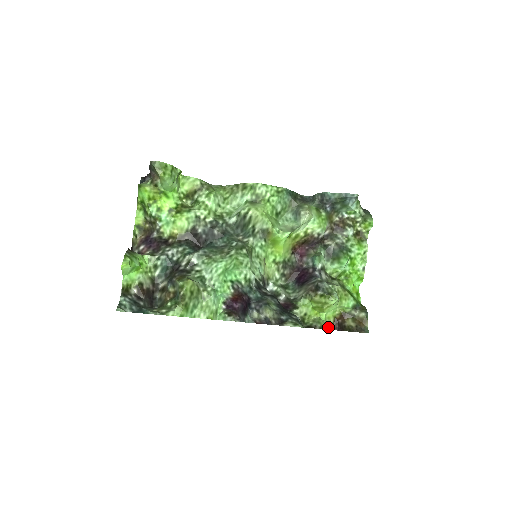
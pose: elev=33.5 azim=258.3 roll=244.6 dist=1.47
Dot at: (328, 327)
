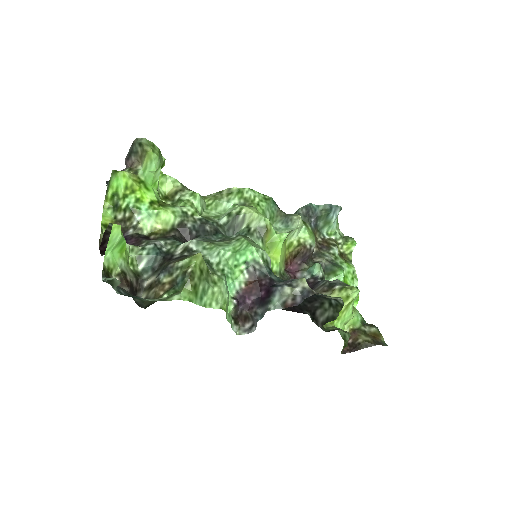
Dot at: (345, 340)
